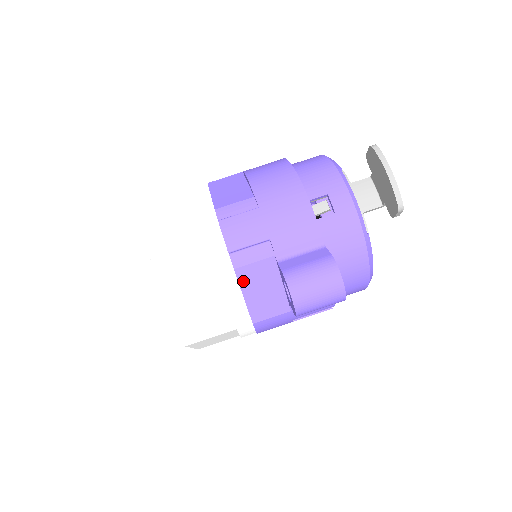
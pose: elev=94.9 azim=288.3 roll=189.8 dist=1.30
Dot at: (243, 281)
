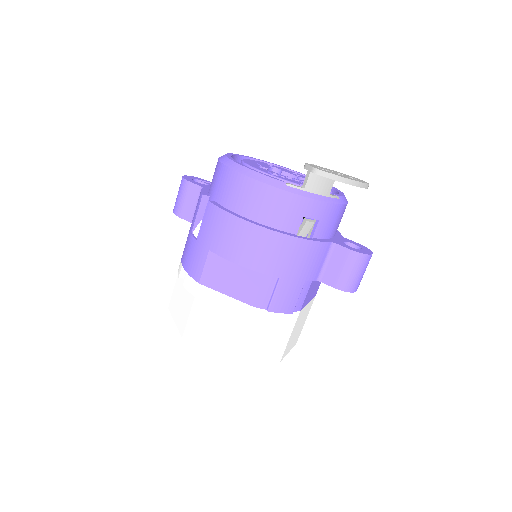
Dot at: (305, 304)
